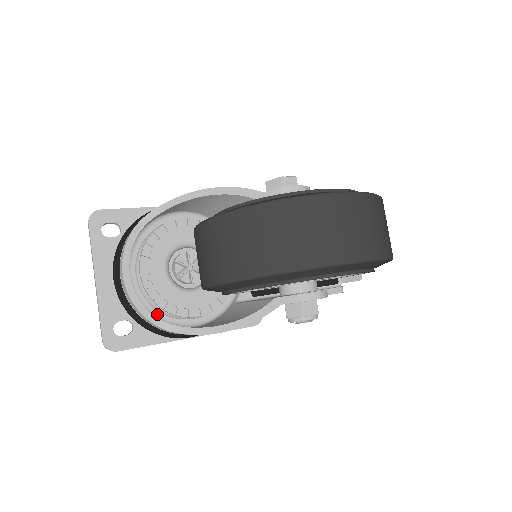
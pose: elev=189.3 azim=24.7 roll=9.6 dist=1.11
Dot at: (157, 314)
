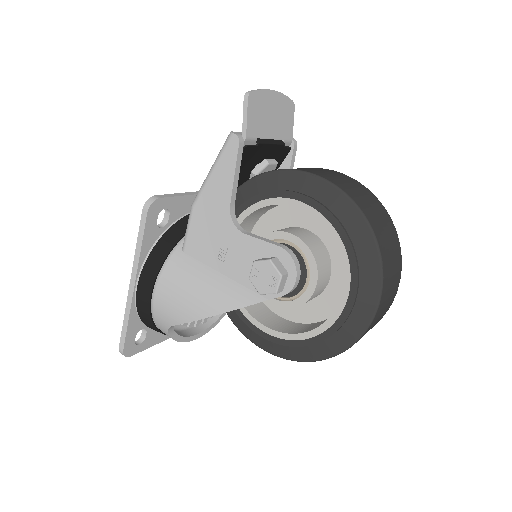
Dot at: occluded
